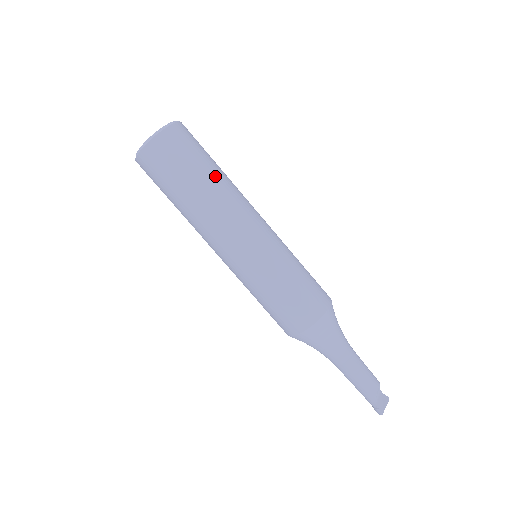
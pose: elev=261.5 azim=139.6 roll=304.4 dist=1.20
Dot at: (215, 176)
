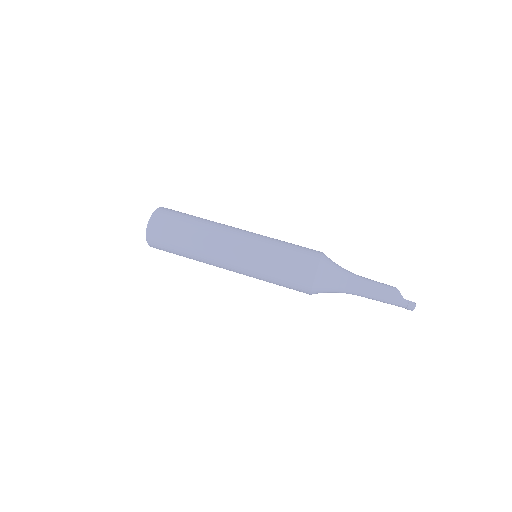
Dot at: occluded
